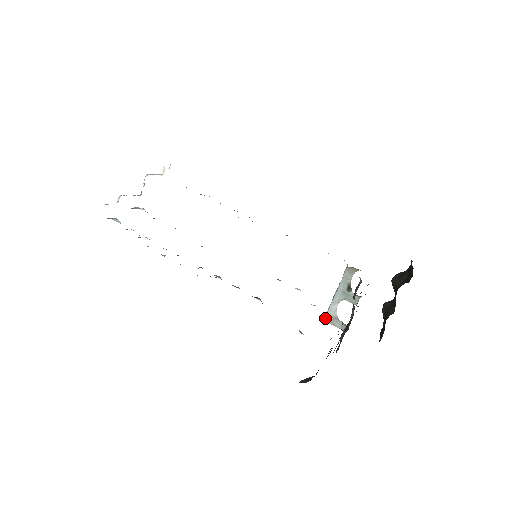
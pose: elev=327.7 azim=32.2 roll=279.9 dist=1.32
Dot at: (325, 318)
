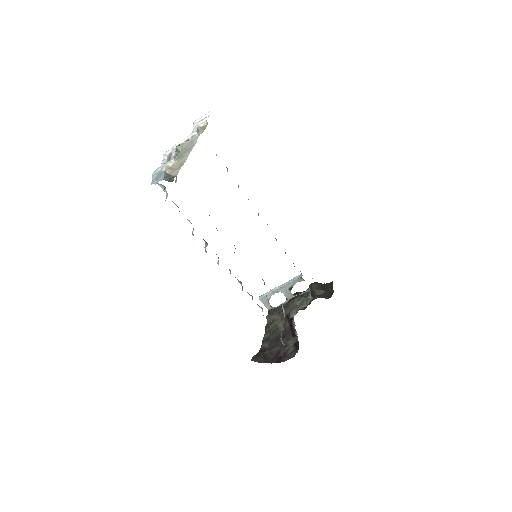
Dot at: (261, 298)
